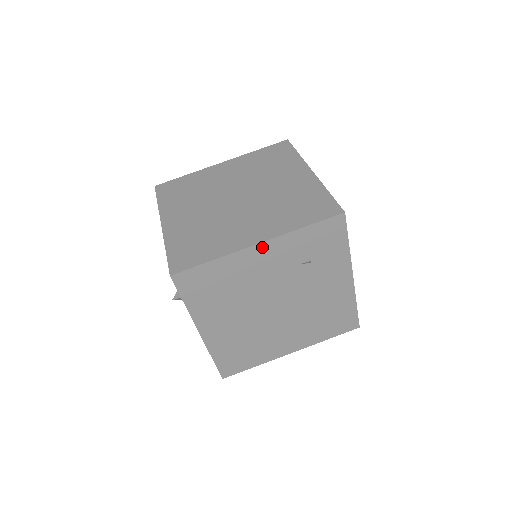
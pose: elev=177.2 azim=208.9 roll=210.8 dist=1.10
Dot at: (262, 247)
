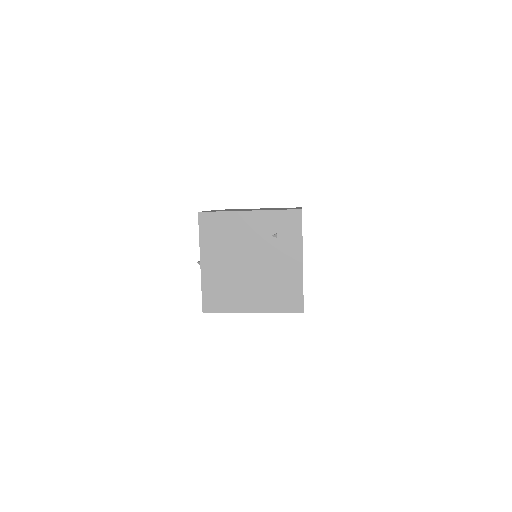
Dot at: (251, 214)
